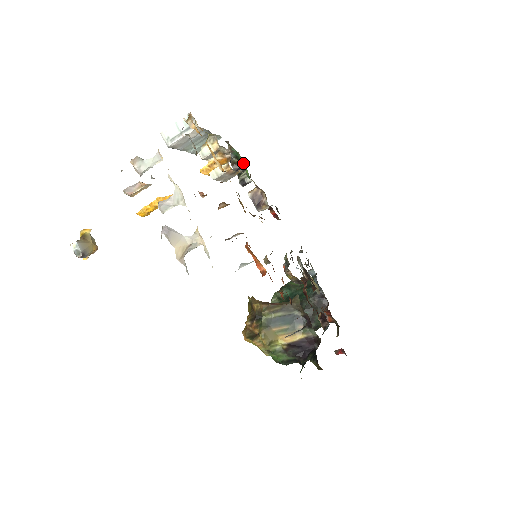
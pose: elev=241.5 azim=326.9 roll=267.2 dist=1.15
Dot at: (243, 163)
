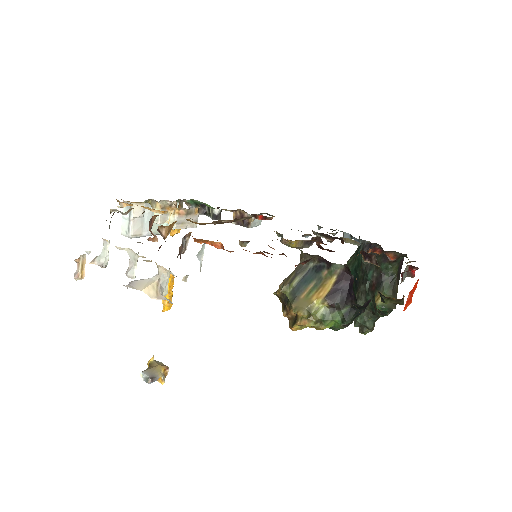
Dot at: (201, 203)
